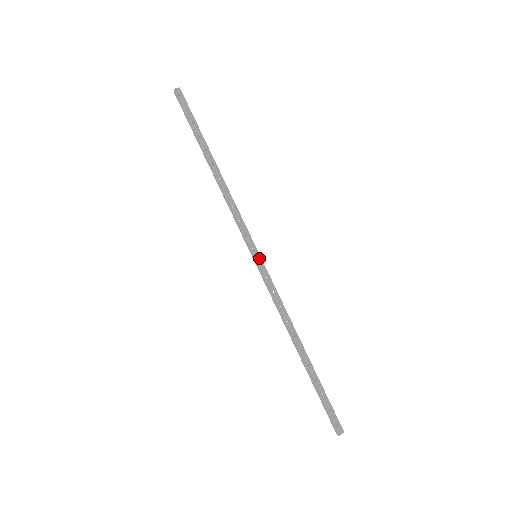
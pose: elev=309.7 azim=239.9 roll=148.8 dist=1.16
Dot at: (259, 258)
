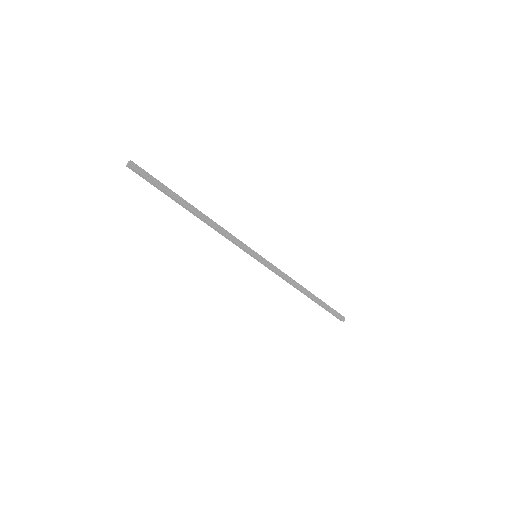
Dot at: (259, 256)
